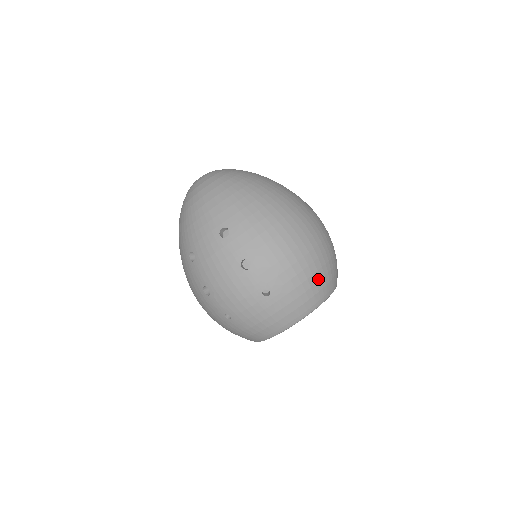
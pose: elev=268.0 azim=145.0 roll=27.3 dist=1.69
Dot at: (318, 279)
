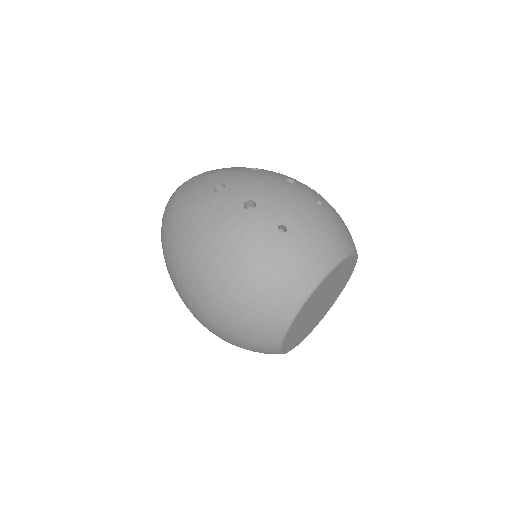
Dot at: occluded
